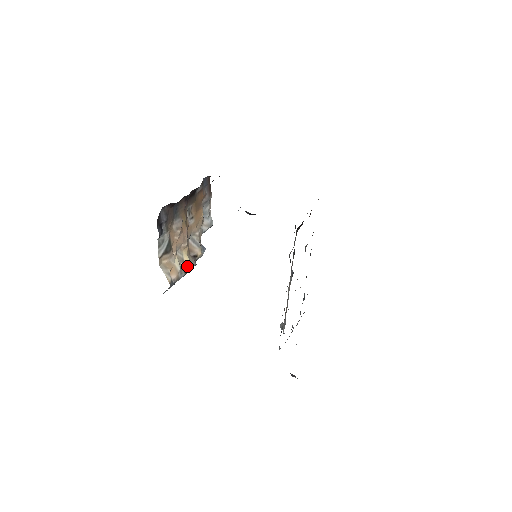
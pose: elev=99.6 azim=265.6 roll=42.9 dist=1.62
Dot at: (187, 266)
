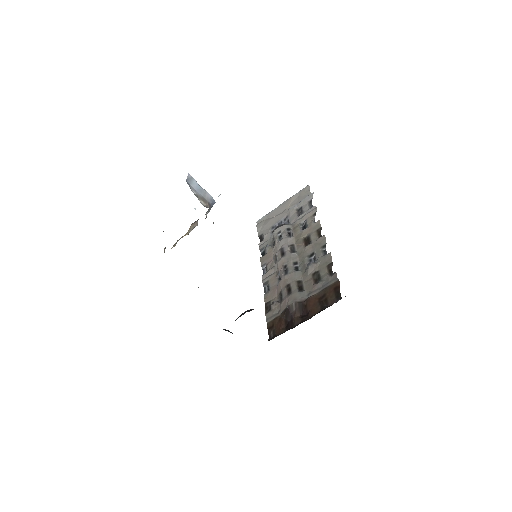
Dot at: occluded
